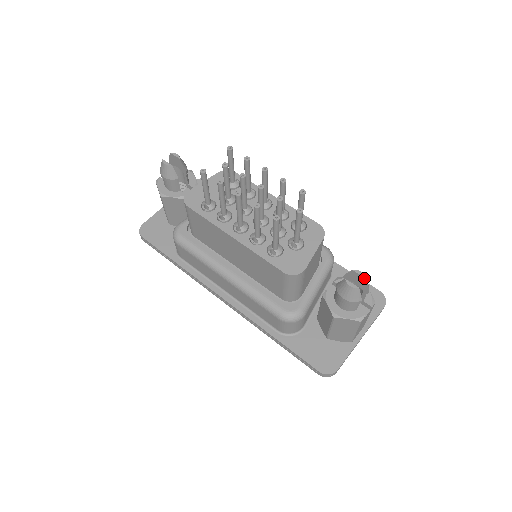
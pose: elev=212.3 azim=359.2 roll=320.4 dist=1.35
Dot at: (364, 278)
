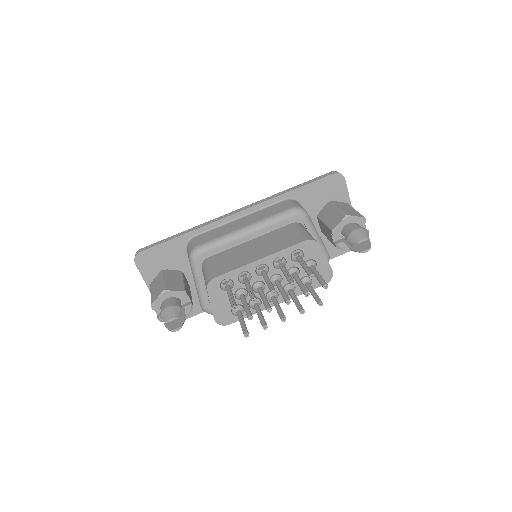
Dot at: (367, 239)
